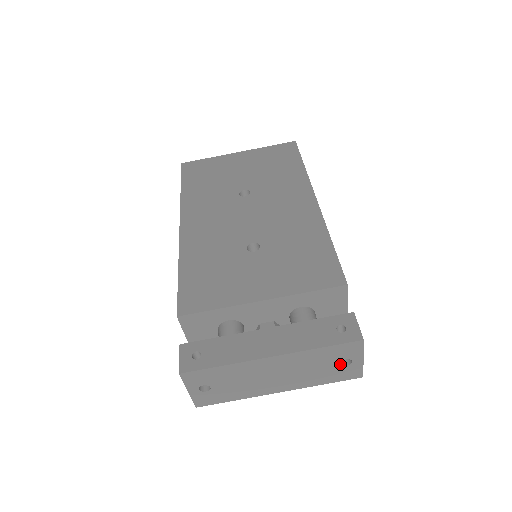
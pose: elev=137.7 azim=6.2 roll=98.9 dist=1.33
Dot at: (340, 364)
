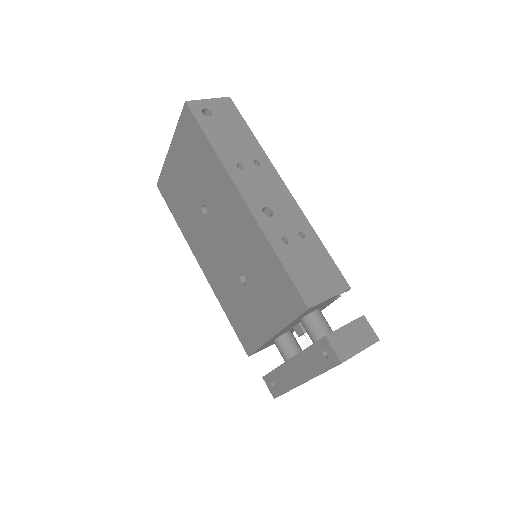
Dot at: occluded
